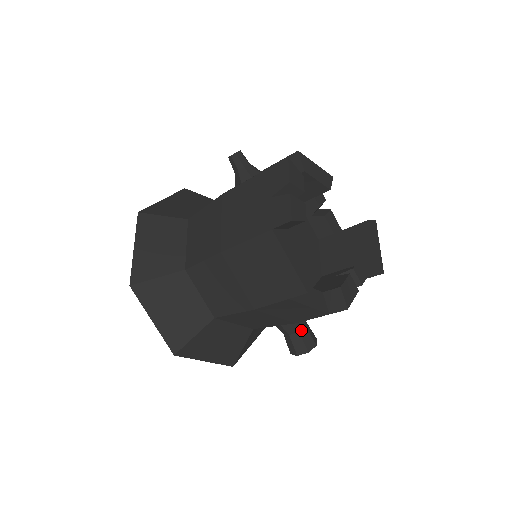
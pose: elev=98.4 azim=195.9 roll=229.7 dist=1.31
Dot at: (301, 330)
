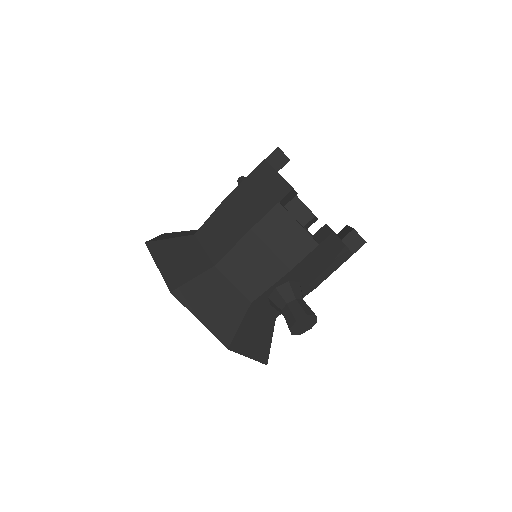
Dot at: (298, 299)
